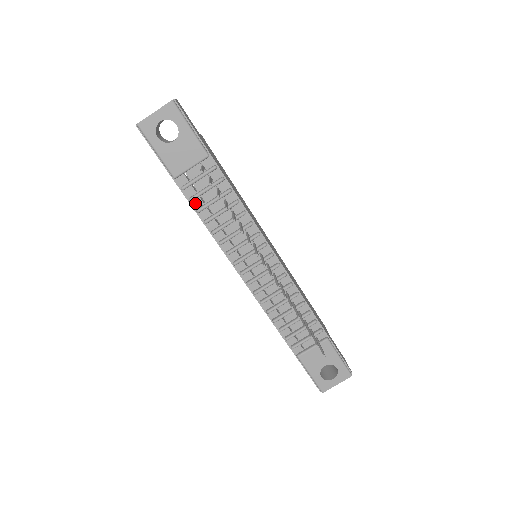
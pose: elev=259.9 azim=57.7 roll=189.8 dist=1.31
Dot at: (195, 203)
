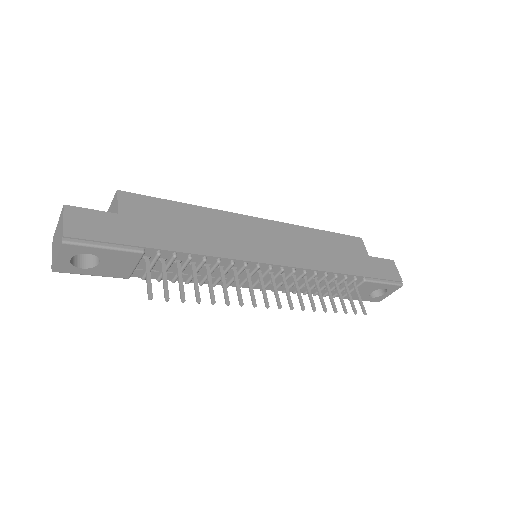
Dot at: occluded
